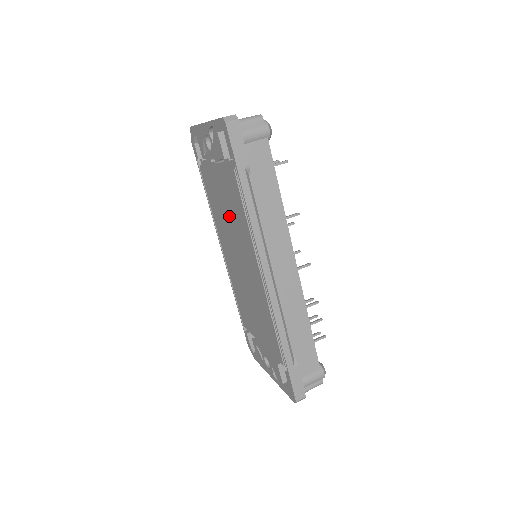
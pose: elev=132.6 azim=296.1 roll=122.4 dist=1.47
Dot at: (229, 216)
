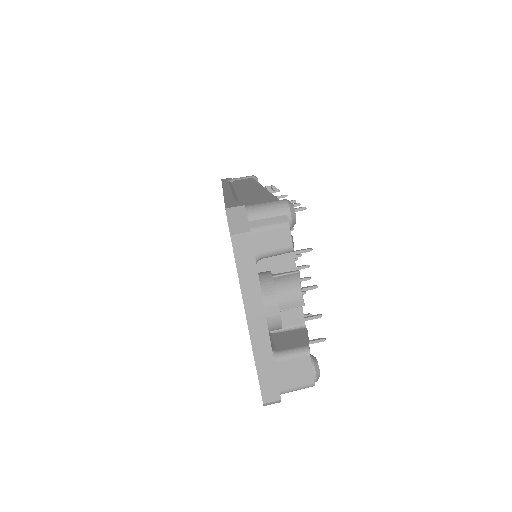
Dot at: occluded
